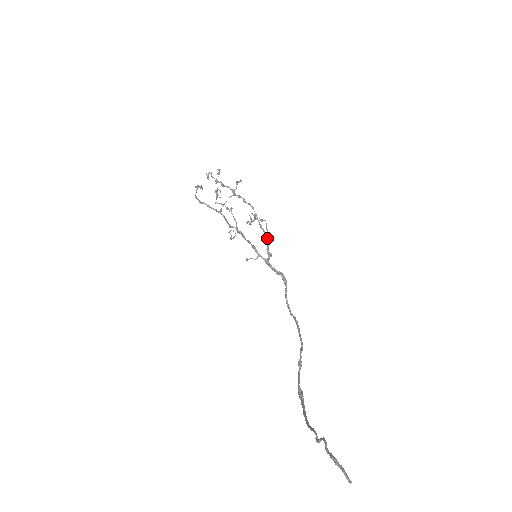
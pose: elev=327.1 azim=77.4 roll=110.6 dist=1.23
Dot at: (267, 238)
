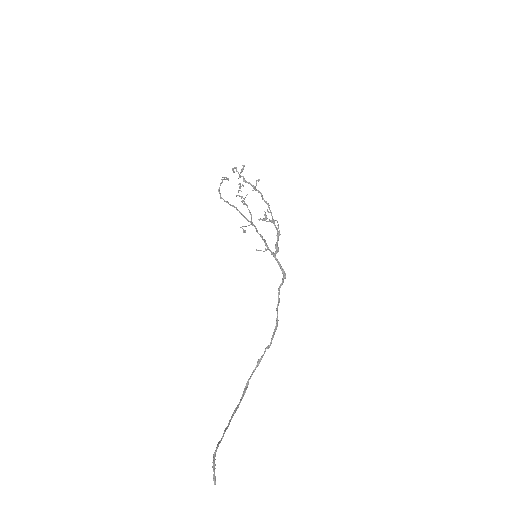
Dot at: (277, 234)
